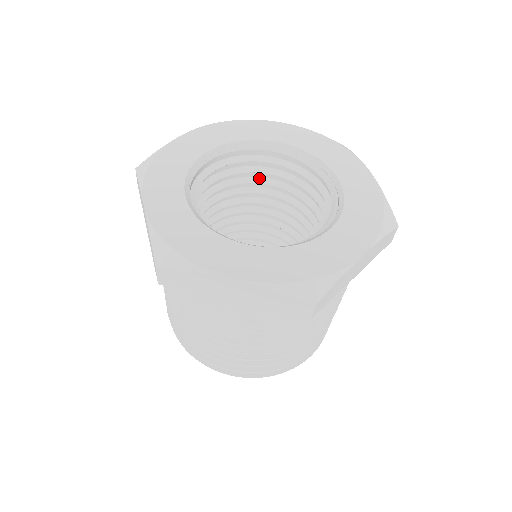
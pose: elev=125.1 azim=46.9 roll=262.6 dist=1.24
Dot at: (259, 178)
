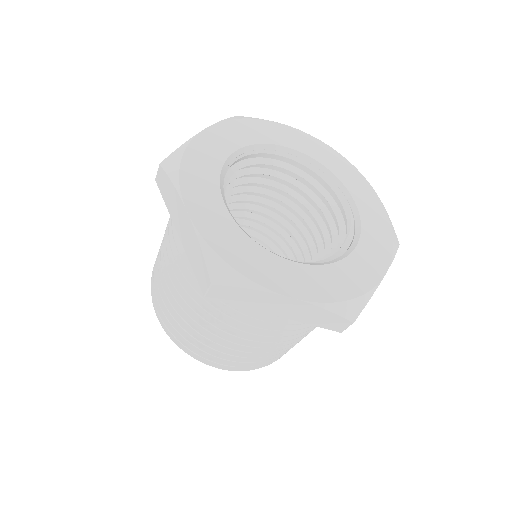
Dot at: (264, 179)
